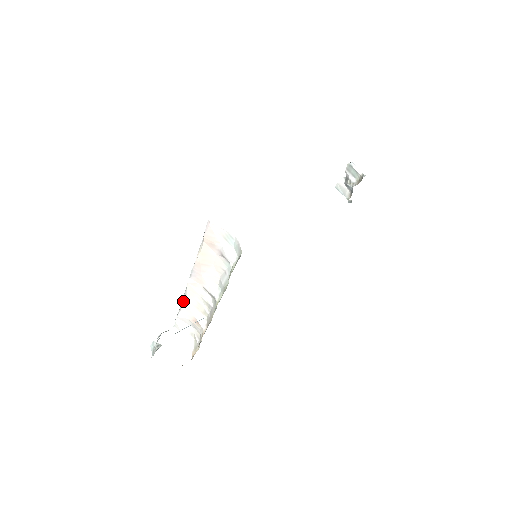
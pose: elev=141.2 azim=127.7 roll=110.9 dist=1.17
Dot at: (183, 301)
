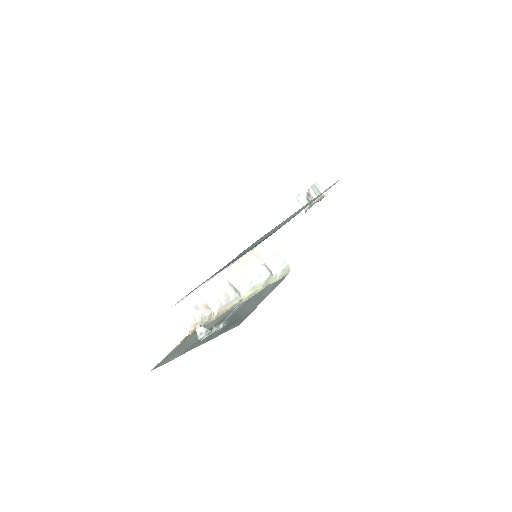
Dot at: (199, 289)
